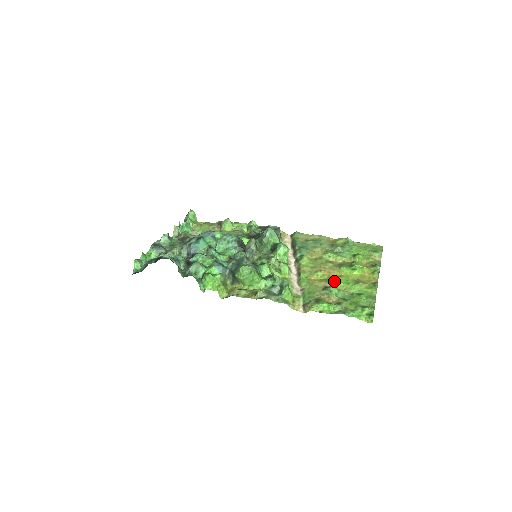
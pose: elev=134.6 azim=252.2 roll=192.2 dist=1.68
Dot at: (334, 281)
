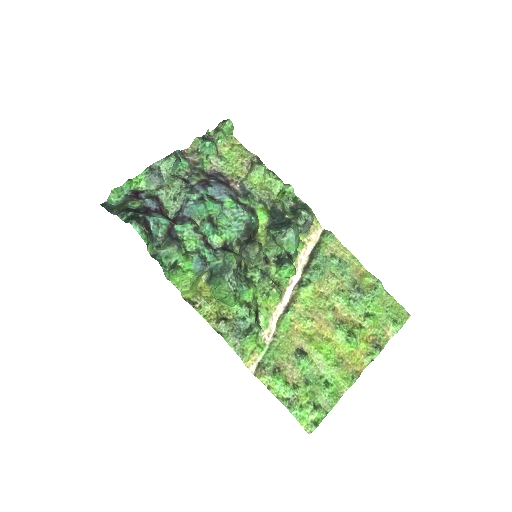
Dot at: (316, 345)
